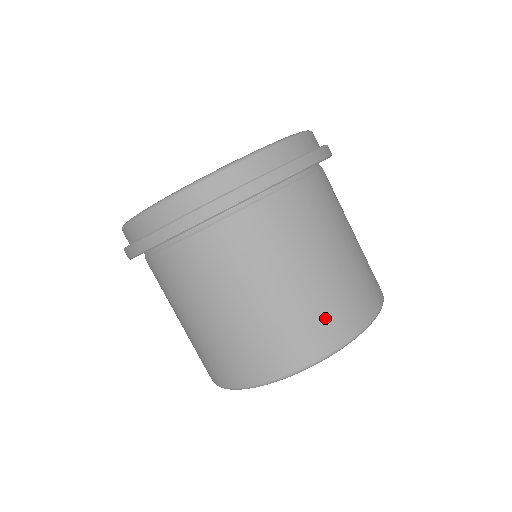
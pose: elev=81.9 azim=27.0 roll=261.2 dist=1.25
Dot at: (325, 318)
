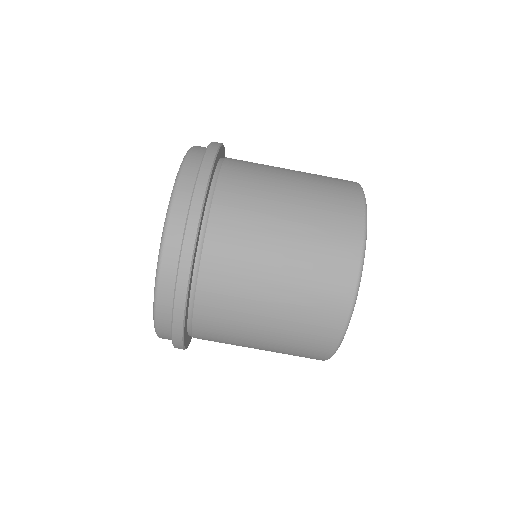
Dot at: (334, 186)
